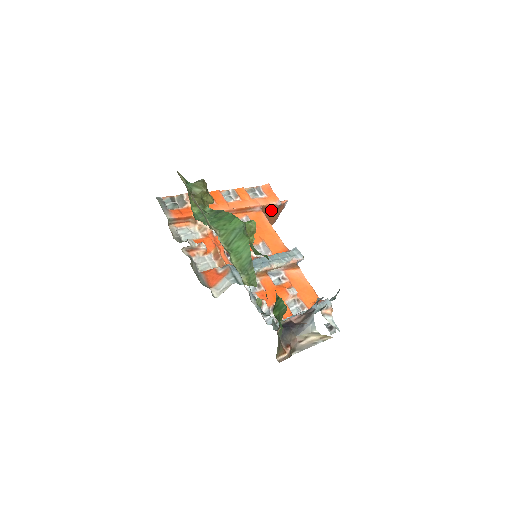
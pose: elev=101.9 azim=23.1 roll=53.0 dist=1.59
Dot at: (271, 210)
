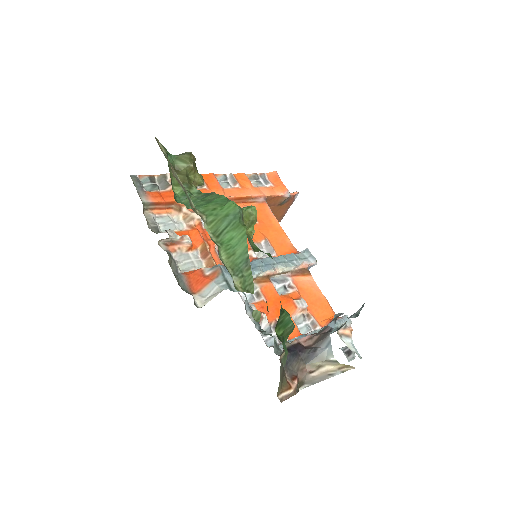
Dot at: (278, 203)
